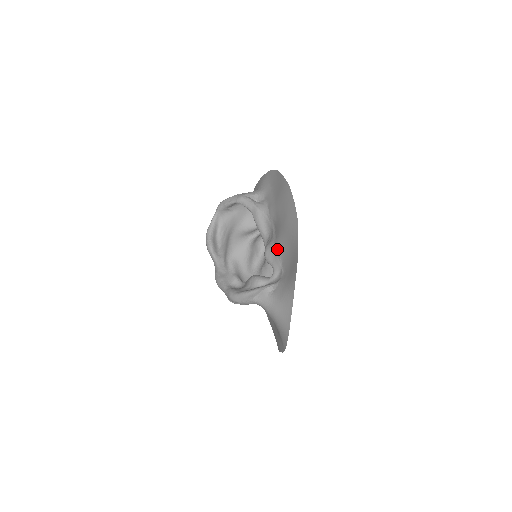
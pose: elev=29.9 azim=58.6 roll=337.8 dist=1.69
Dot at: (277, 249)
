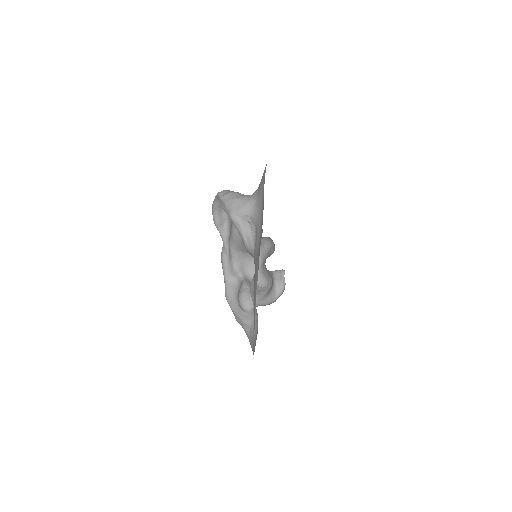
Dot at: occluded
